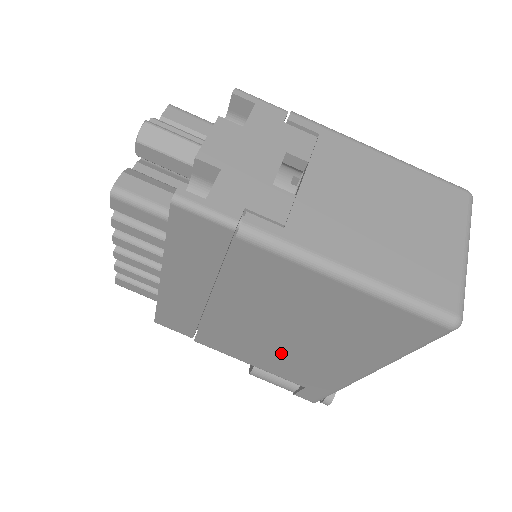
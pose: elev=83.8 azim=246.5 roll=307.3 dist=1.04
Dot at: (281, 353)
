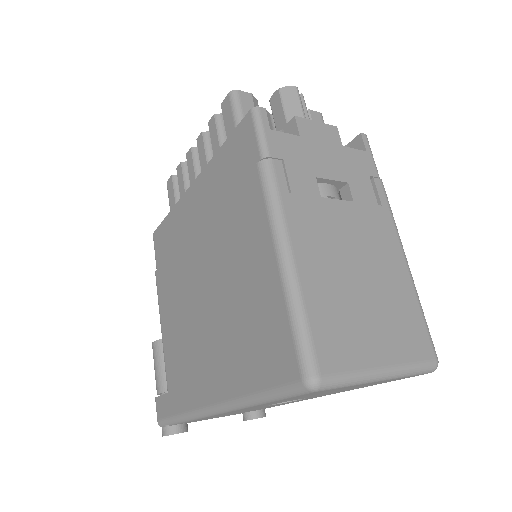
Dot at: (187, 328)
